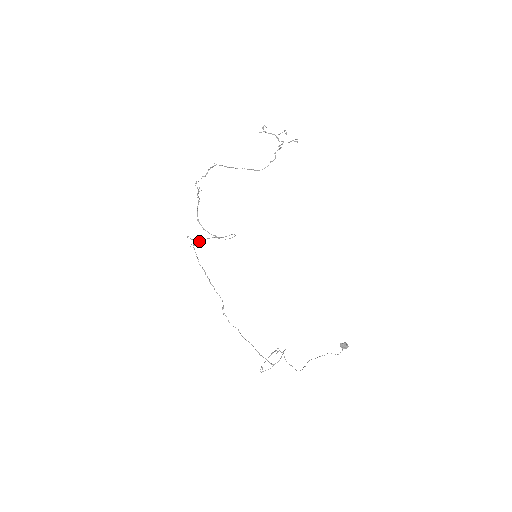
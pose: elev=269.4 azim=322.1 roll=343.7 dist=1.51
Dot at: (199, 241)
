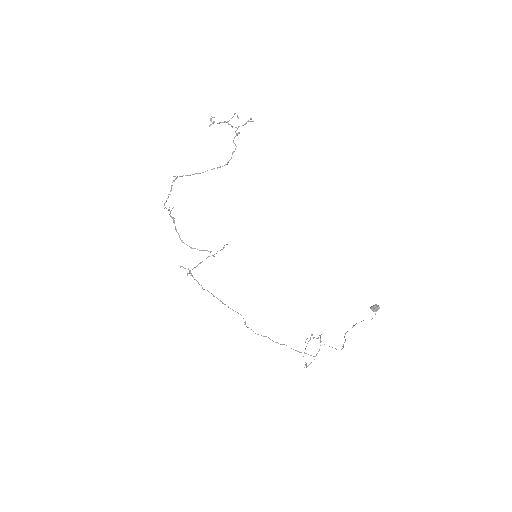
Dot at: occluded
